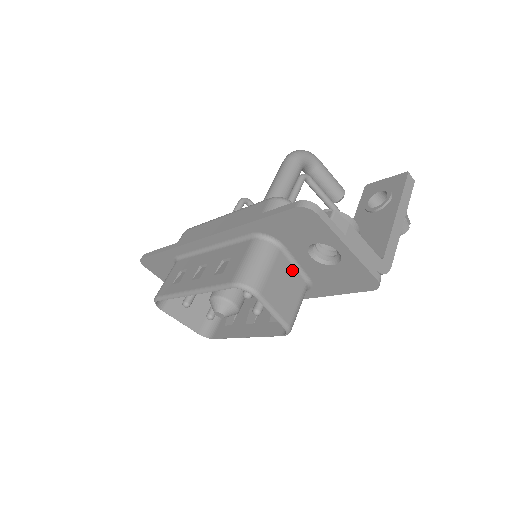
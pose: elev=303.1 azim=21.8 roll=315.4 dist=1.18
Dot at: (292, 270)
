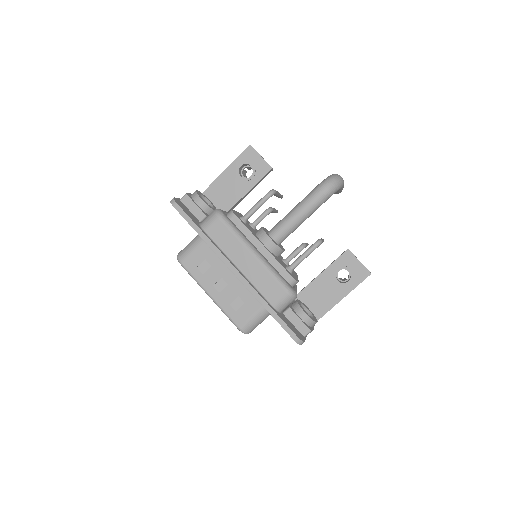
Dot at: occluded
